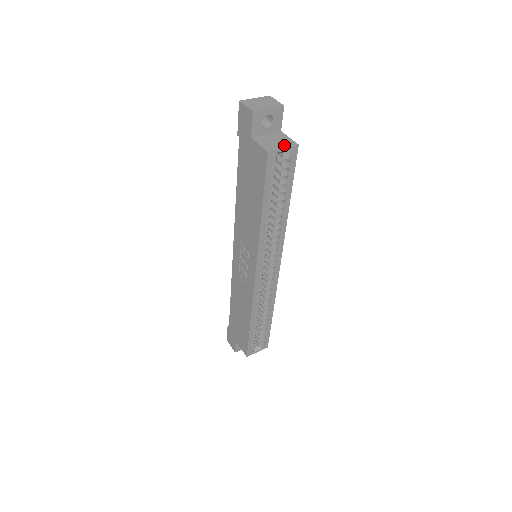
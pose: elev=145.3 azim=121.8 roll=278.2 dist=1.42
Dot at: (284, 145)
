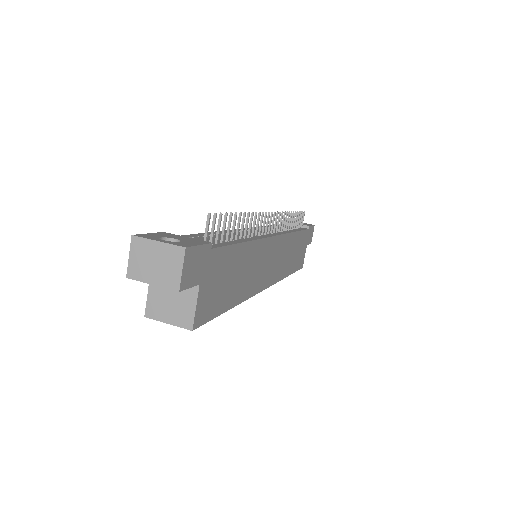
Dot at: (174, 318)
